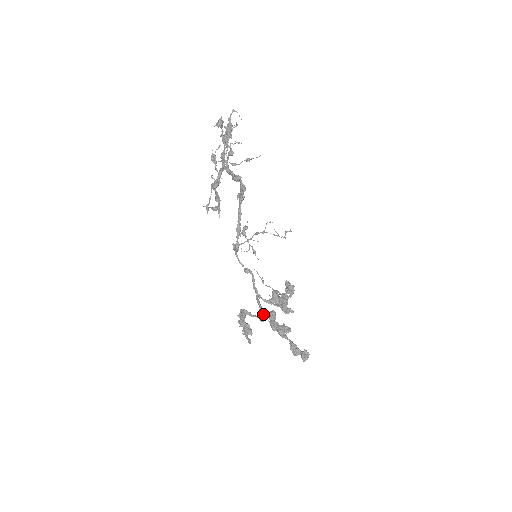
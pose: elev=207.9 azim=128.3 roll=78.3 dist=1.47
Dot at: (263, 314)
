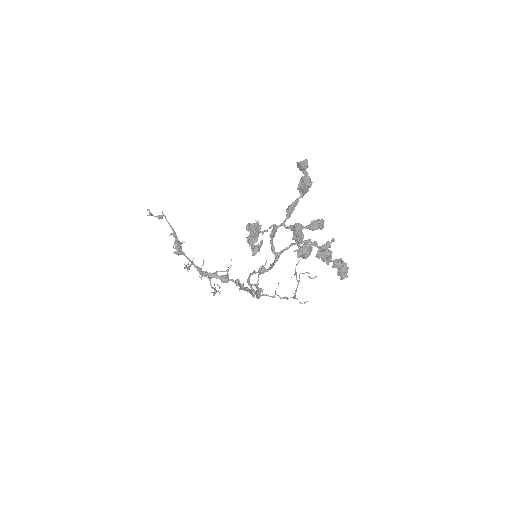
Dot at: (272, 230)
